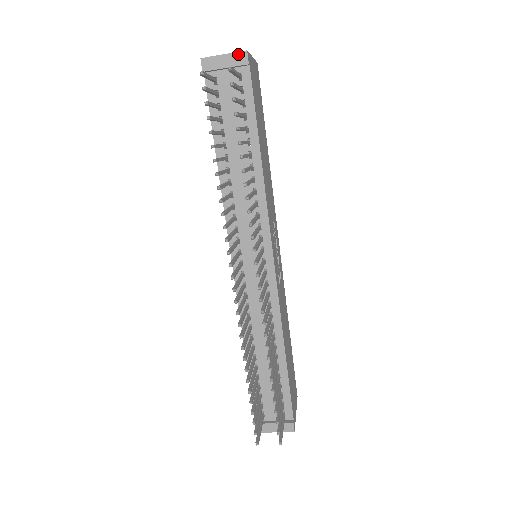
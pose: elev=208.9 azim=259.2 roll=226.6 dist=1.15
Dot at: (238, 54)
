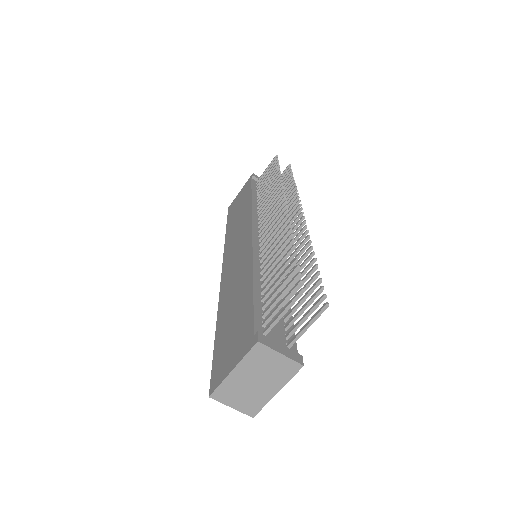
Dot at: occluded
